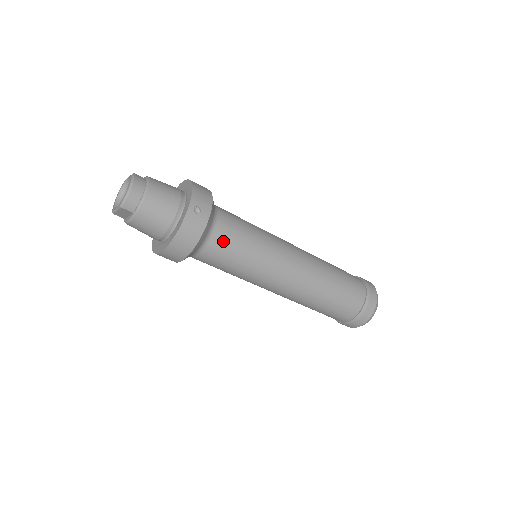
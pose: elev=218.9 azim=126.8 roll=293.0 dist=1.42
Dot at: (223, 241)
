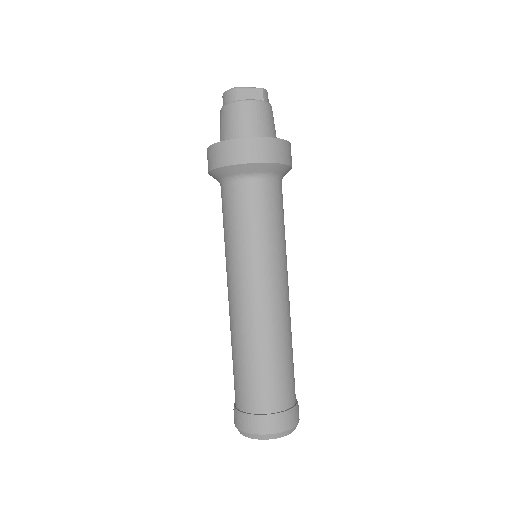
Dot at: (282, 196)
